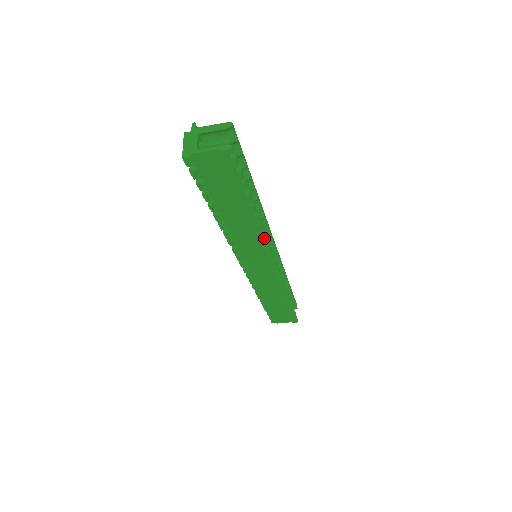
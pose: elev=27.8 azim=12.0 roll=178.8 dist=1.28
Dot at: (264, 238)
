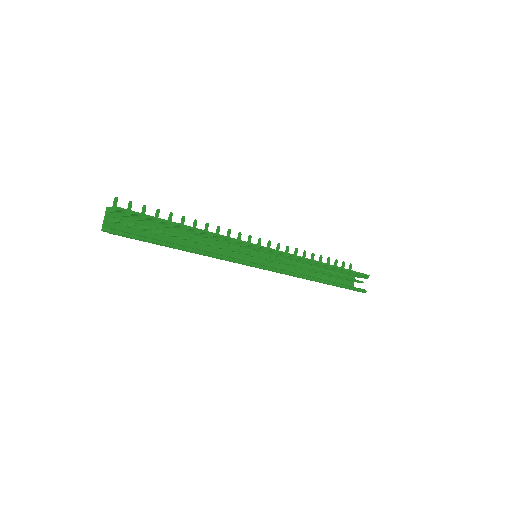
Dot at: (222, 259)
